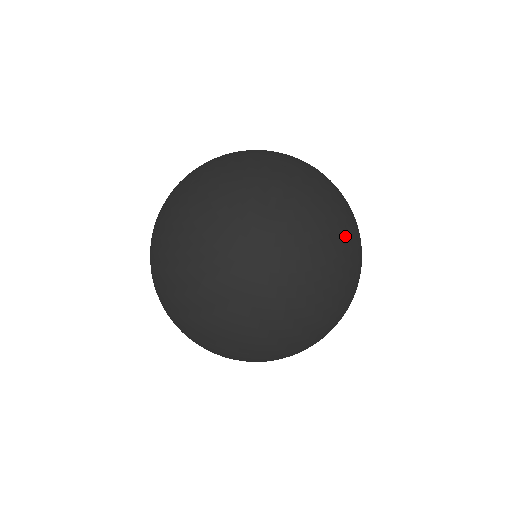
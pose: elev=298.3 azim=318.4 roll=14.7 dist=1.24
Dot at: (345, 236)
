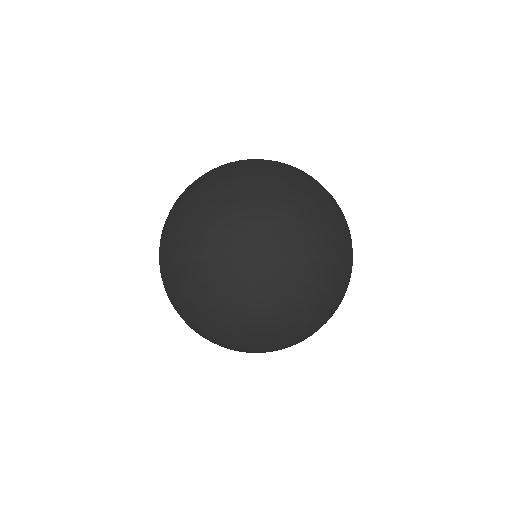
Dot at: (333, 286)
